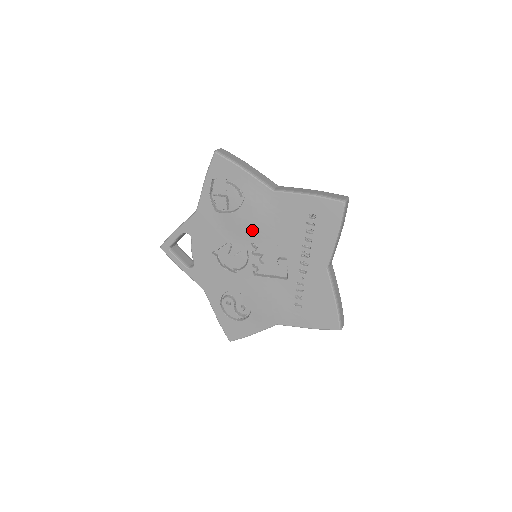
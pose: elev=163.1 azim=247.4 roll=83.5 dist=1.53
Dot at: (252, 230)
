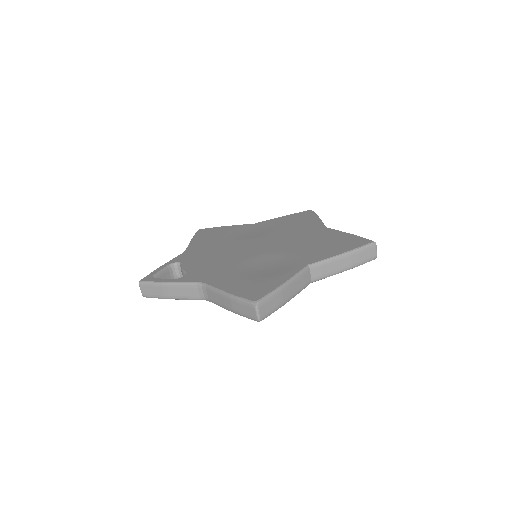
Dot at: occluded
